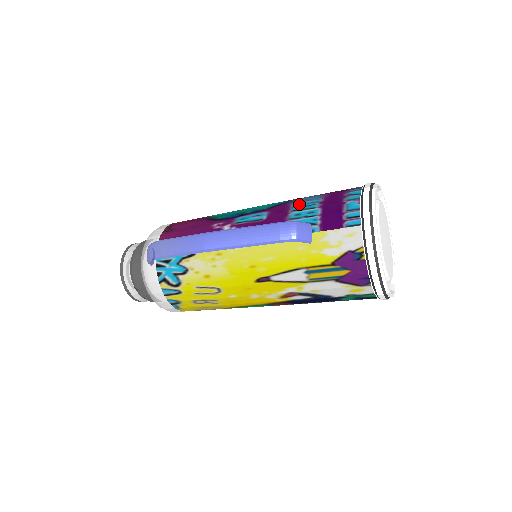
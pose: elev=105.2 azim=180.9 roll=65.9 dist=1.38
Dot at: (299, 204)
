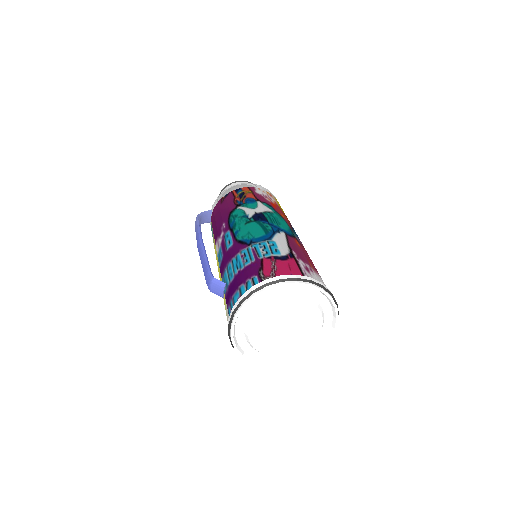
Dot at: (239, 257)
